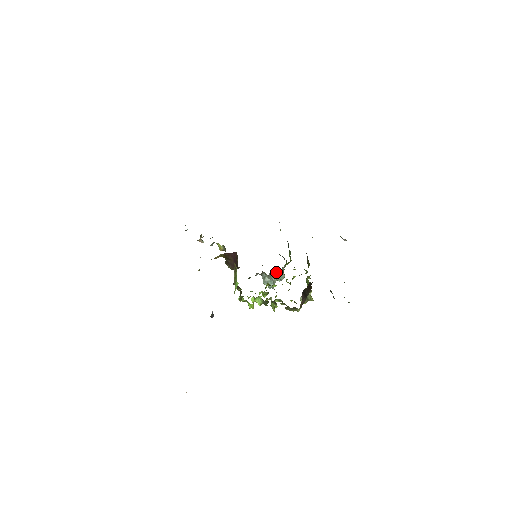
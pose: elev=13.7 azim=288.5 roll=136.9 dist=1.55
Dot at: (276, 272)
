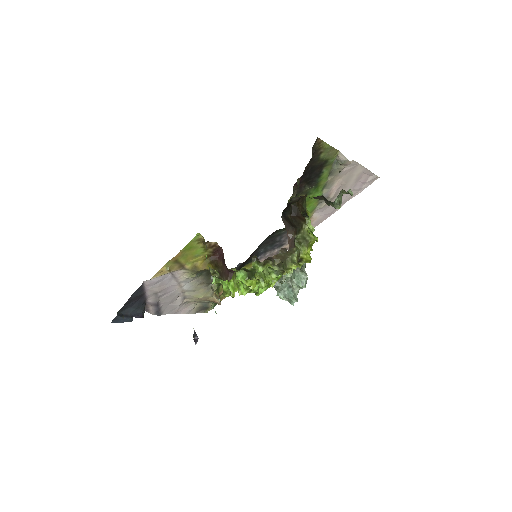
Dot at: occluded
